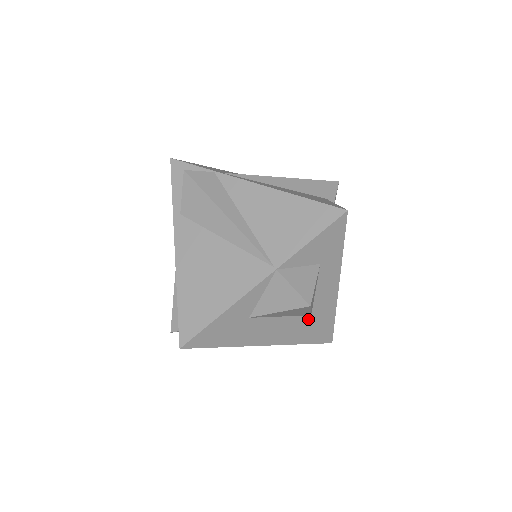
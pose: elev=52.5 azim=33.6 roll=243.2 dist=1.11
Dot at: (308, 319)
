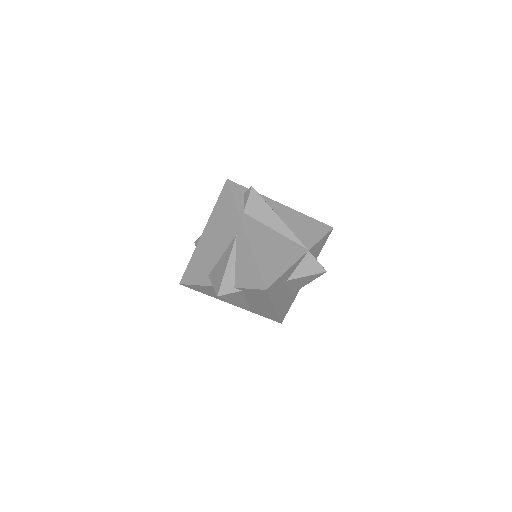
Dot at: (290, 296)
